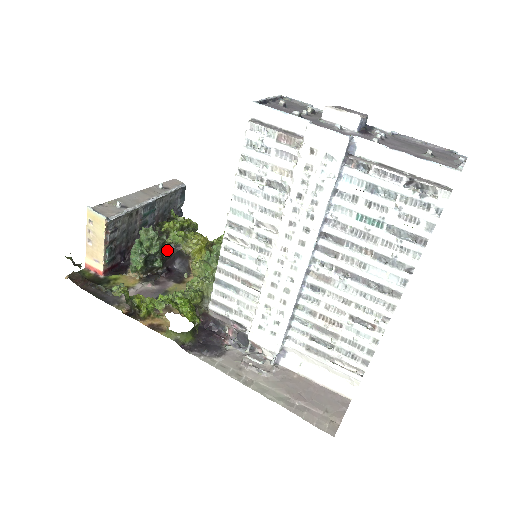
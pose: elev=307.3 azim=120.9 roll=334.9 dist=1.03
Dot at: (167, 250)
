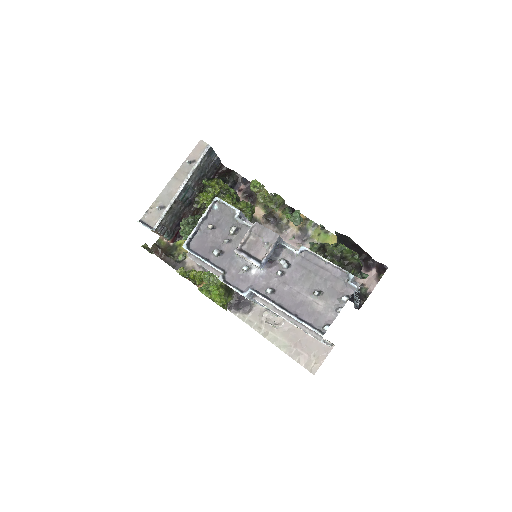
Dot at: occluded
